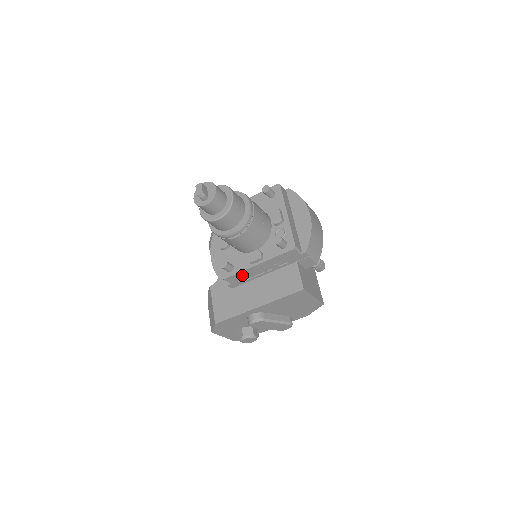
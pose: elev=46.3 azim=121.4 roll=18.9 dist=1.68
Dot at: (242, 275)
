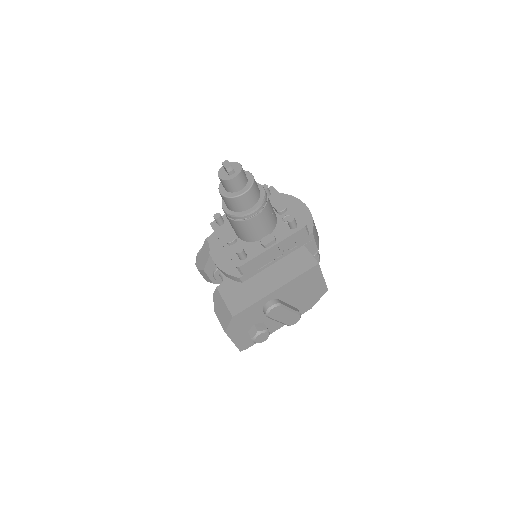
Dot at: (256, 262)
